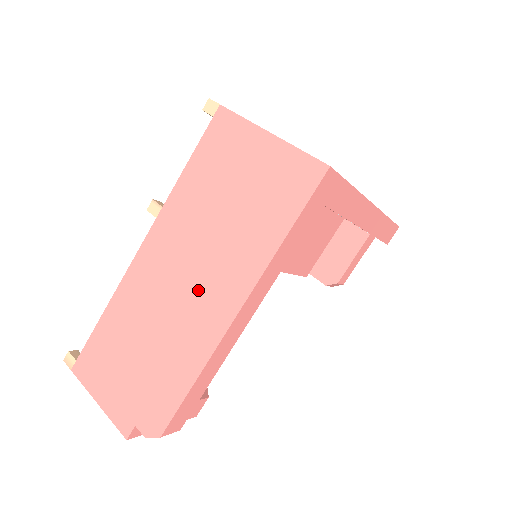
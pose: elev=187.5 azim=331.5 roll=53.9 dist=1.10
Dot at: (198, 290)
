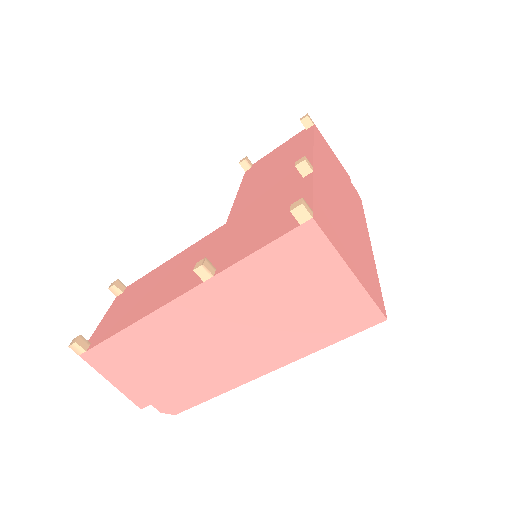
Dot at: (235, 349)
